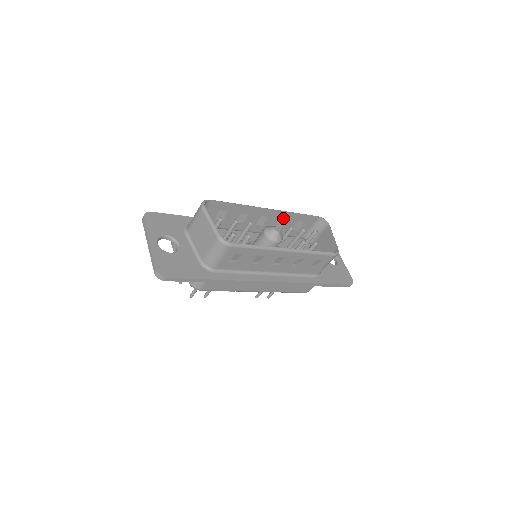
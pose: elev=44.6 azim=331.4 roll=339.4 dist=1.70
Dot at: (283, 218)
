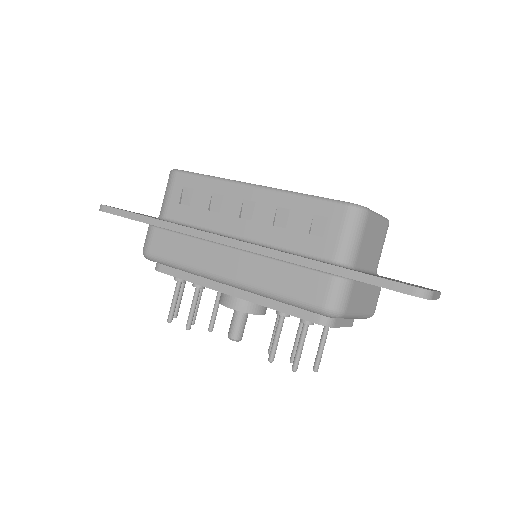
Dot at: occluded
